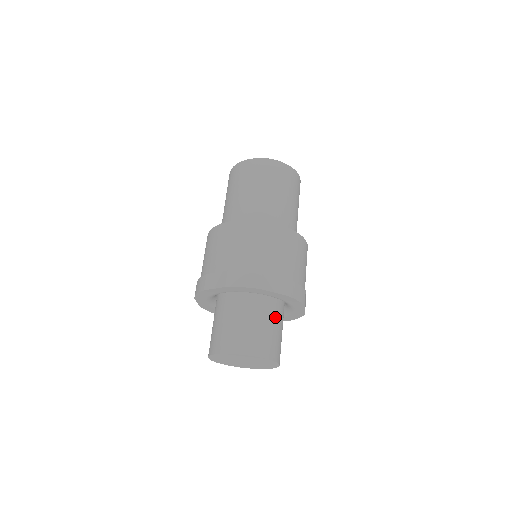
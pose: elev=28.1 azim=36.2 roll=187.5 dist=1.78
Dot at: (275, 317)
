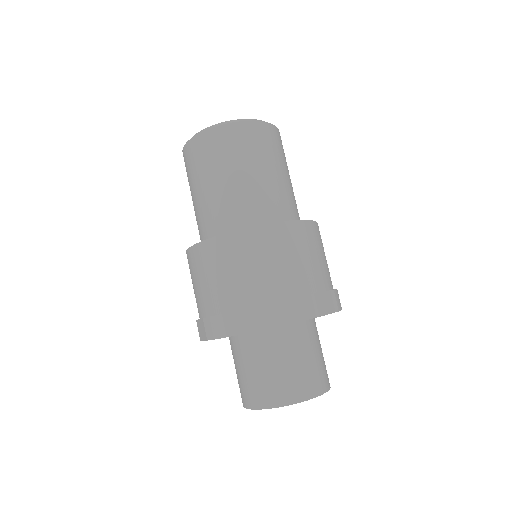
Dot at: (288, 344)
